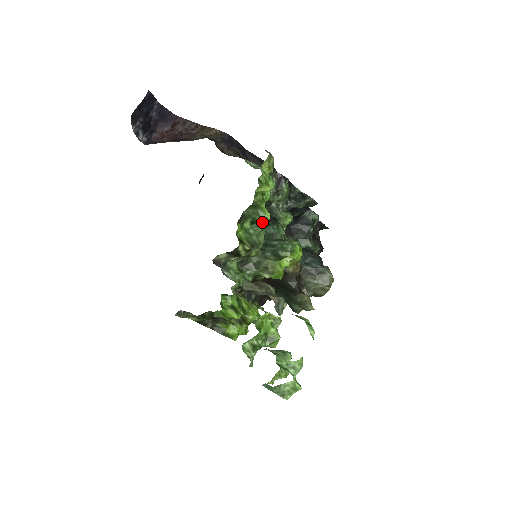
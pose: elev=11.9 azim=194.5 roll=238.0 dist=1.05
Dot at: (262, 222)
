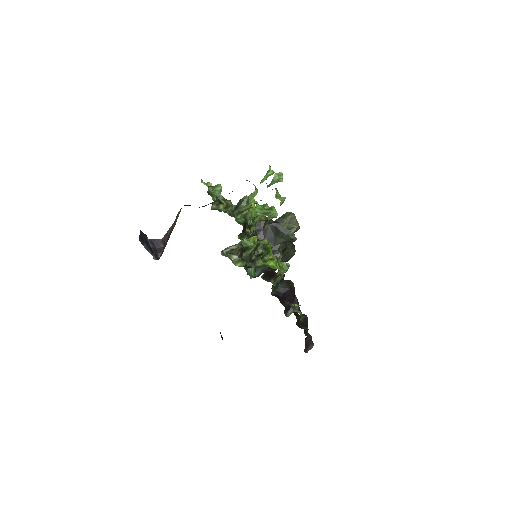
Dot at: (219, 189)
